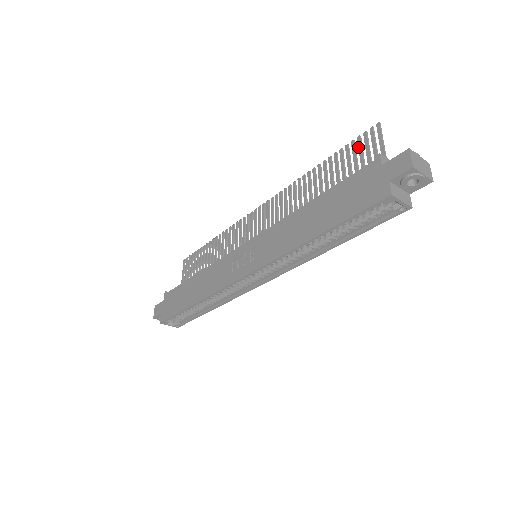
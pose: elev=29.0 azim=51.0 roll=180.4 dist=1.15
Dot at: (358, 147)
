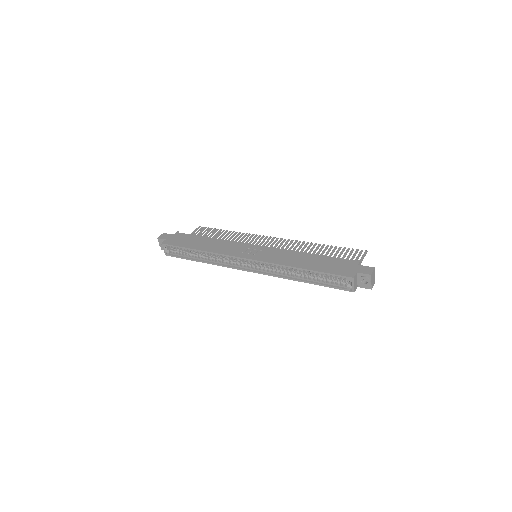
Dot at: (350, 252)
